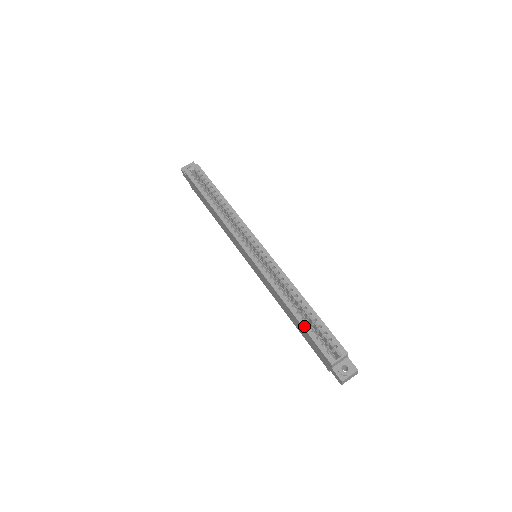
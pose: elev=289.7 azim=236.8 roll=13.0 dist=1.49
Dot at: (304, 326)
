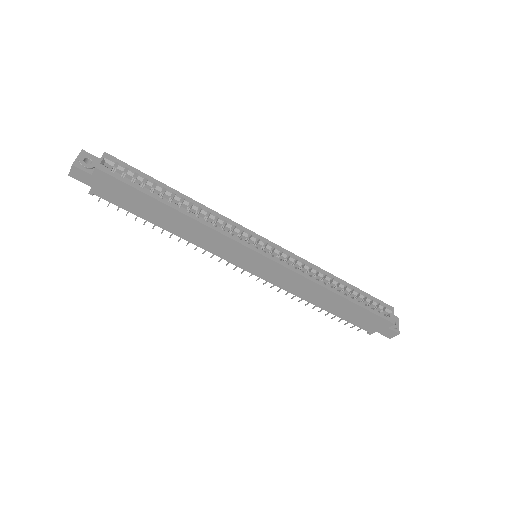
Dot at: (358, 304)
